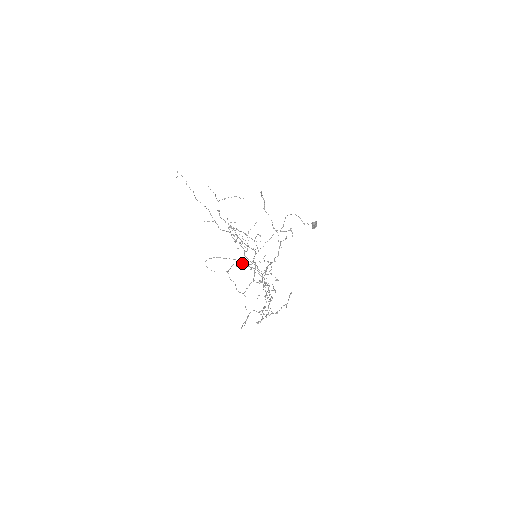
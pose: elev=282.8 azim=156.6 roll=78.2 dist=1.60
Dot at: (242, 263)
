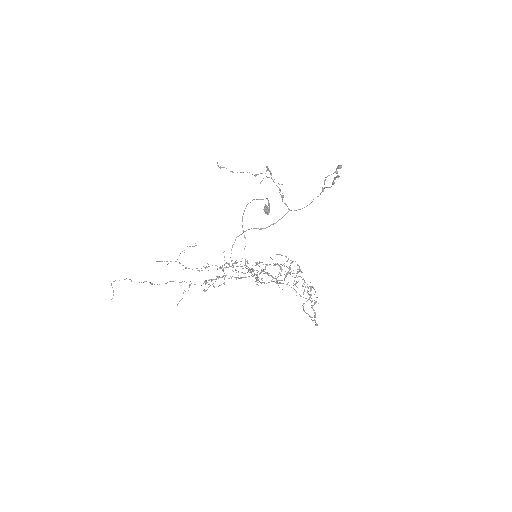
Dot at: (260, 229)
